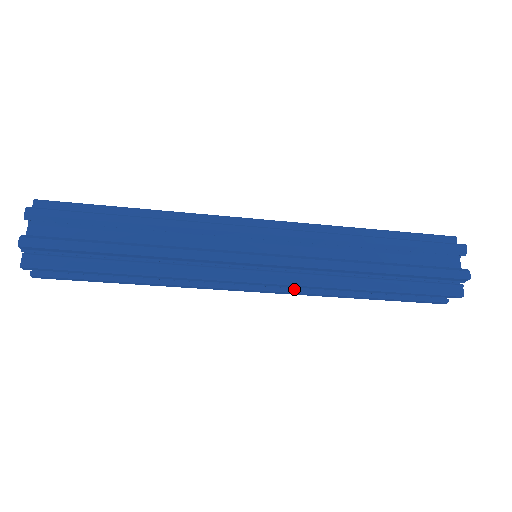
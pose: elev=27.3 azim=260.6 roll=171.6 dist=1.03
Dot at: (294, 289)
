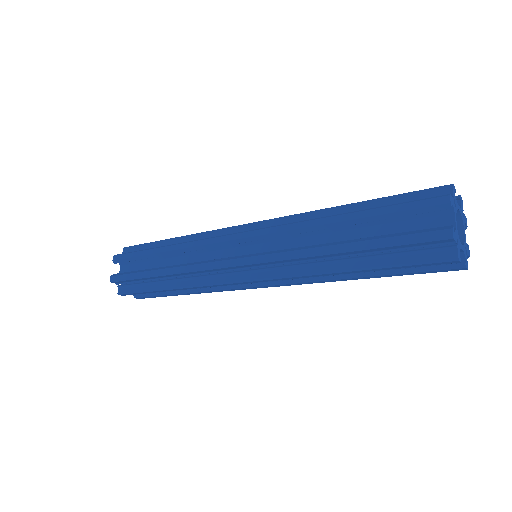
Dot at: (291, 280)
